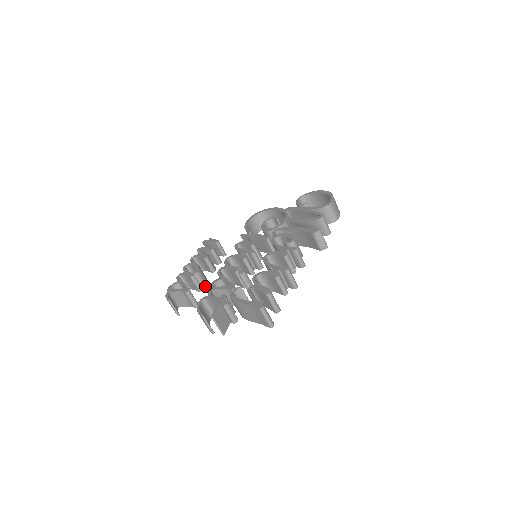
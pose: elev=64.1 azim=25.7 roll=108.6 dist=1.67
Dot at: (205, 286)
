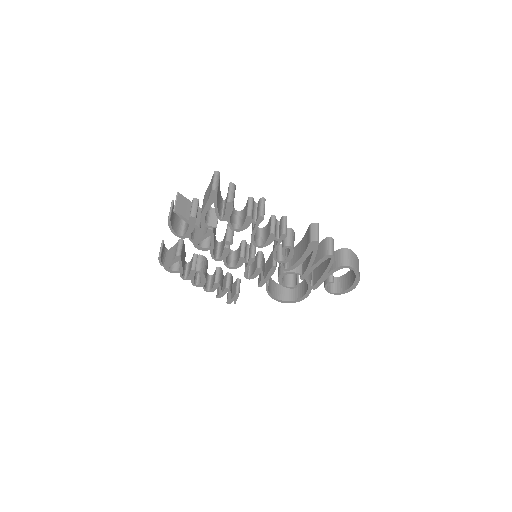
Dot at: (199, 269)
